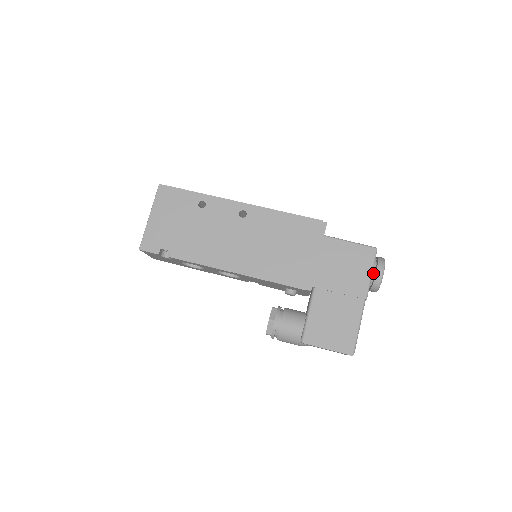
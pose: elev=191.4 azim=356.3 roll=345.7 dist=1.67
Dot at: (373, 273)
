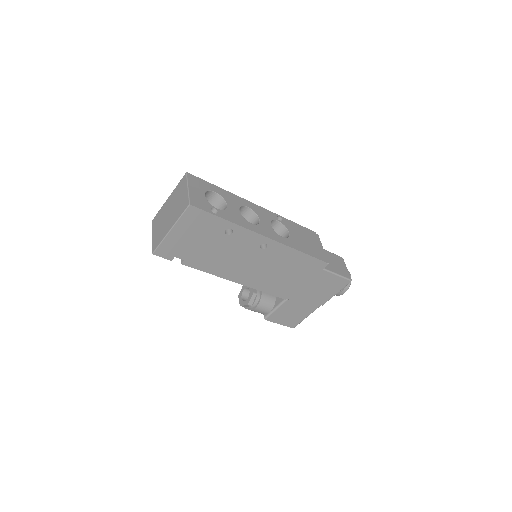
Dot at: (338, 293)
